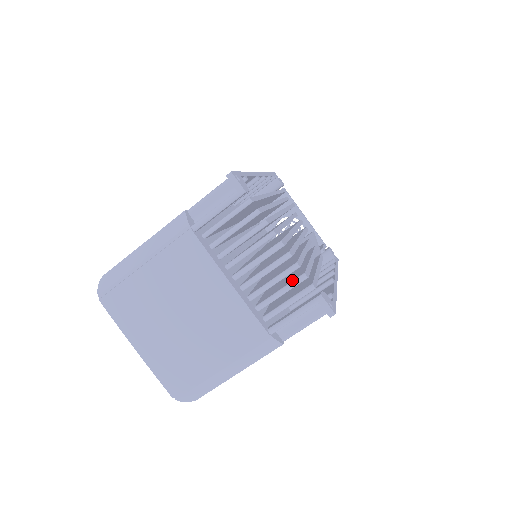
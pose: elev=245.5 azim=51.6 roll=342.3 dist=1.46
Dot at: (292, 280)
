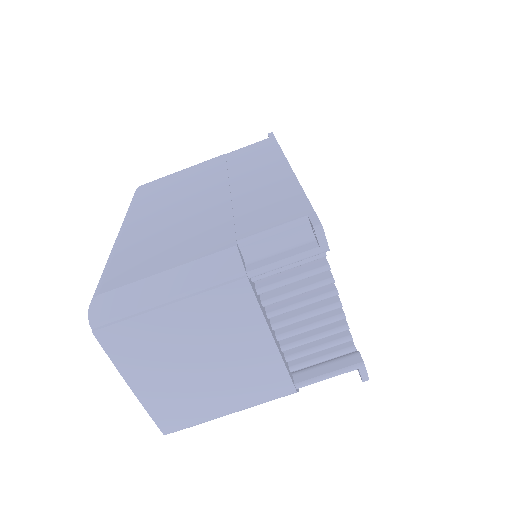
Dot at: (334, 338)
